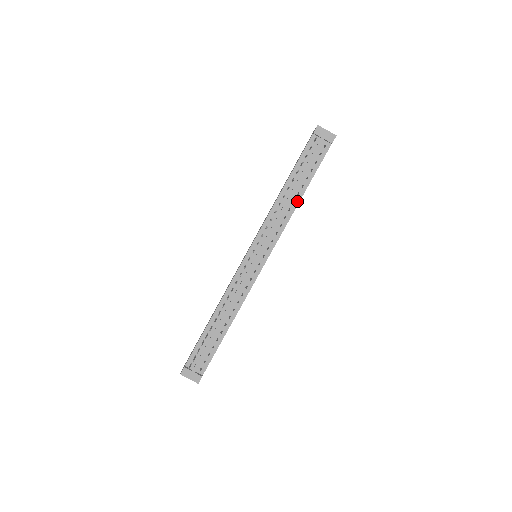
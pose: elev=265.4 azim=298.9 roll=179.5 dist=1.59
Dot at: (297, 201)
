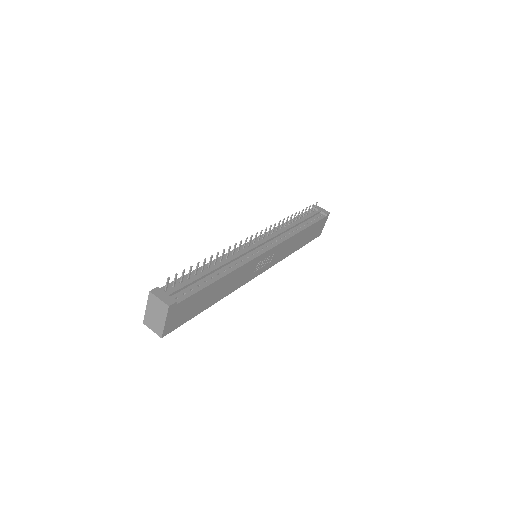
Dot at: (299, 230)
